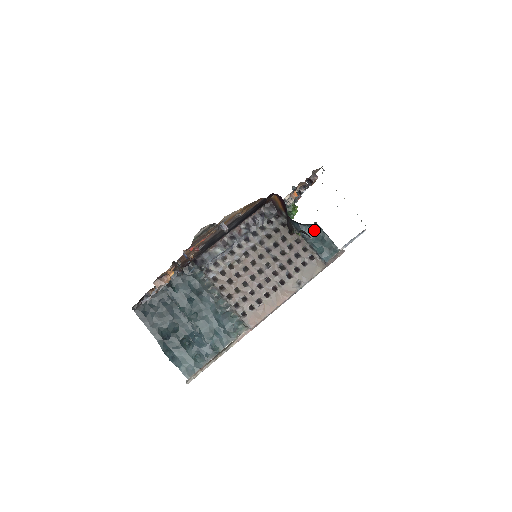
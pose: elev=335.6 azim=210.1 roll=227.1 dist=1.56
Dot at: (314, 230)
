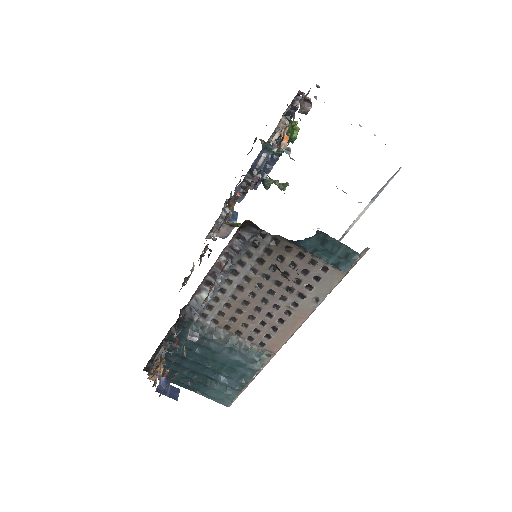
Dot at: (318, 241)
